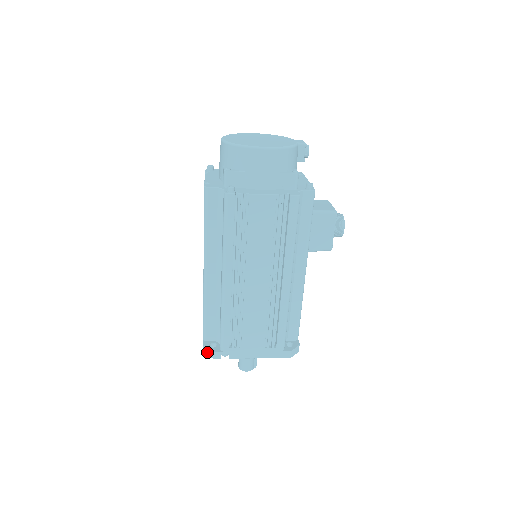
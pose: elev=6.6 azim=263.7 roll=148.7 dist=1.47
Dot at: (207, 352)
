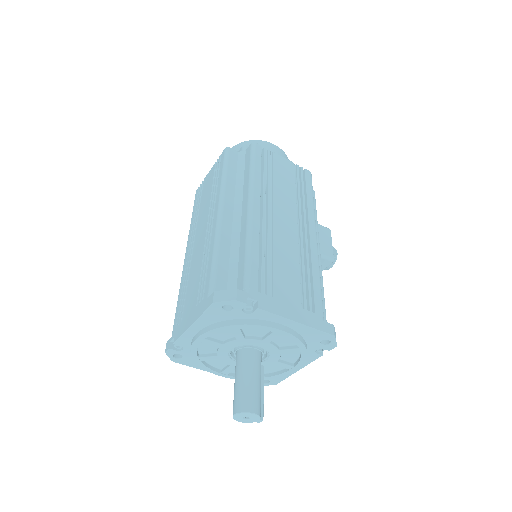
Dot at: (223, 296)
